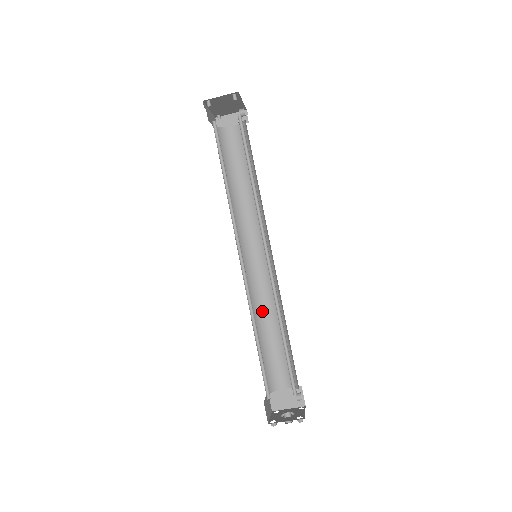
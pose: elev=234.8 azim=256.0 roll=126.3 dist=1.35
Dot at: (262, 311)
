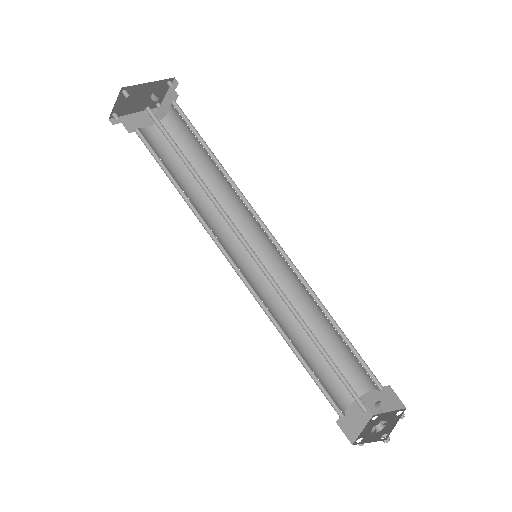
Dot at: (304, 309)
